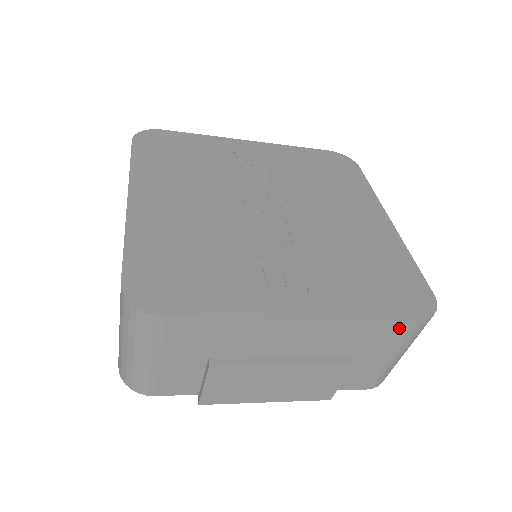
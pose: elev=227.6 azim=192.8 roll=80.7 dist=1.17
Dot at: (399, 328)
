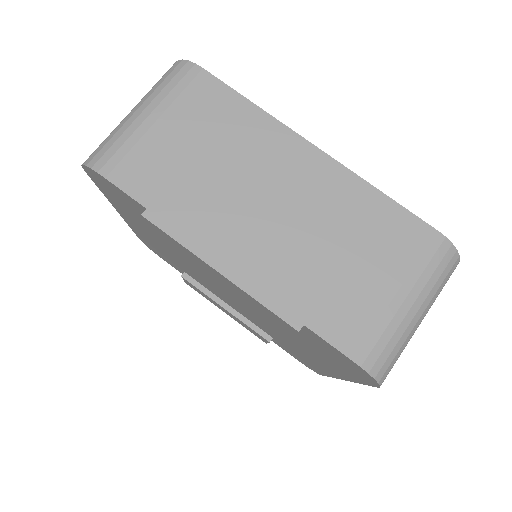
Dot at: (415, 232)
